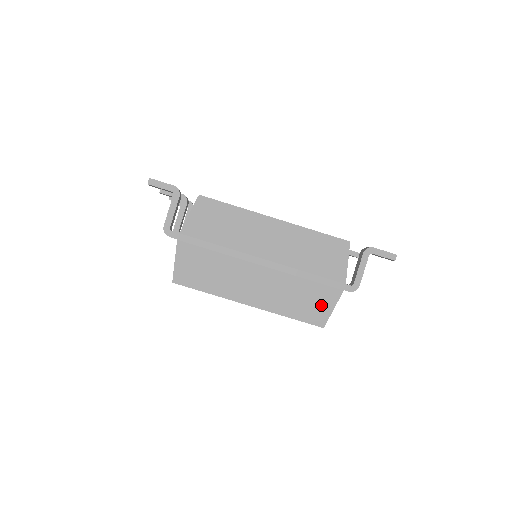
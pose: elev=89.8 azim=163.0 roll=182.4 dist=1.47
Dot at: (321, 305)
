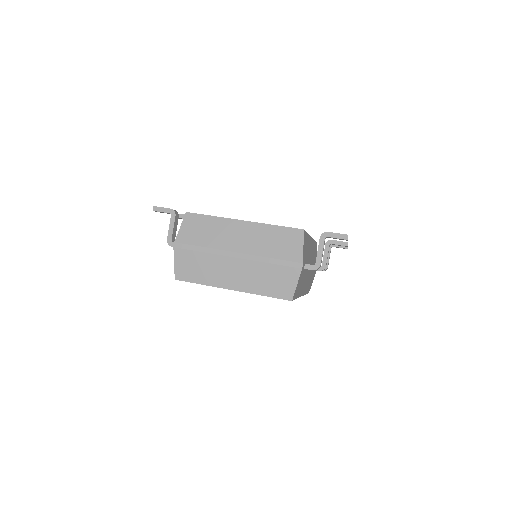
Dot at: (286, 283)
